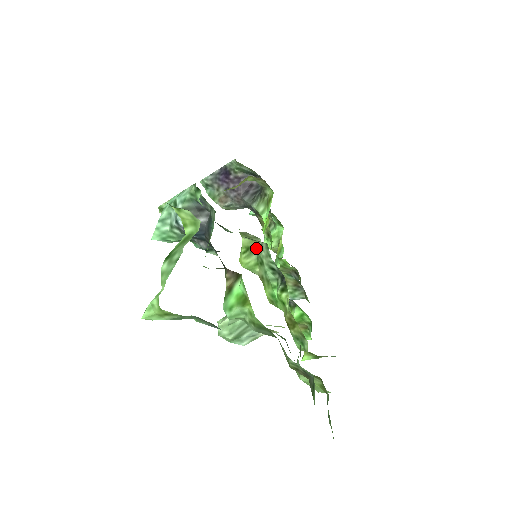
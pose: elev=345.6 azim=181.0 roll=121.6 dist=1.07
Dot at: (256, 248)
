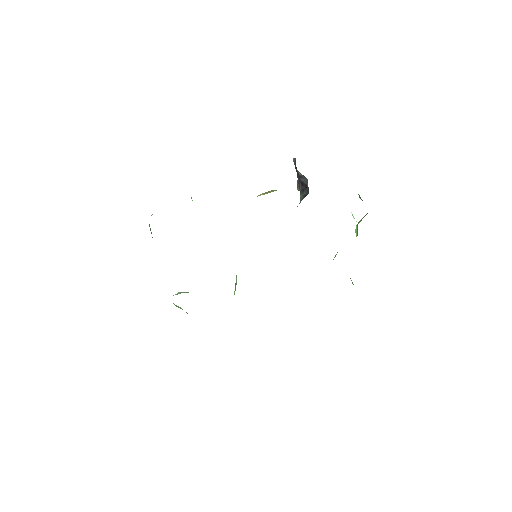
Dot at: occluded
